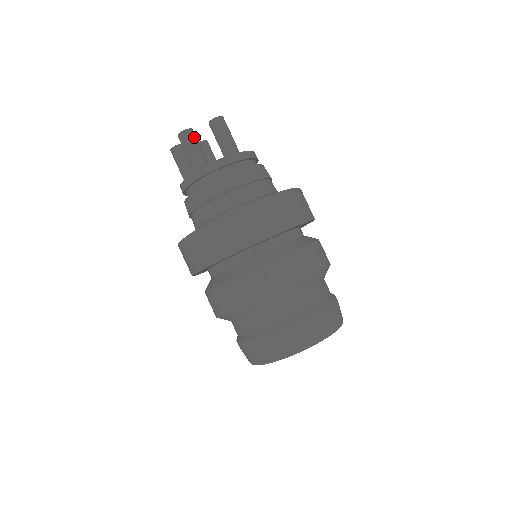
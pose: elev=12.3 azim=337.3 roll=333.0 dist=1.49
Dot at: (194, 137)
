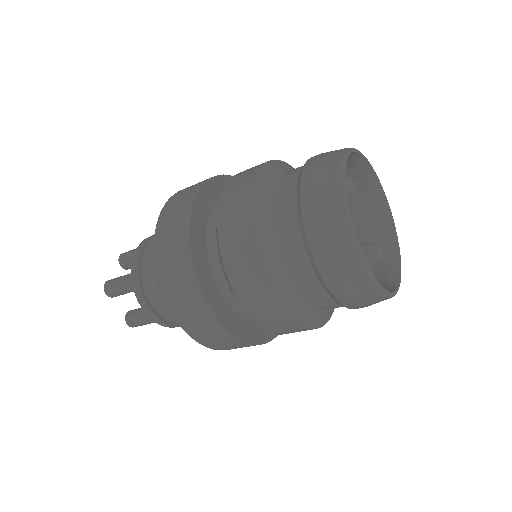
Dot at: (116, 278)
